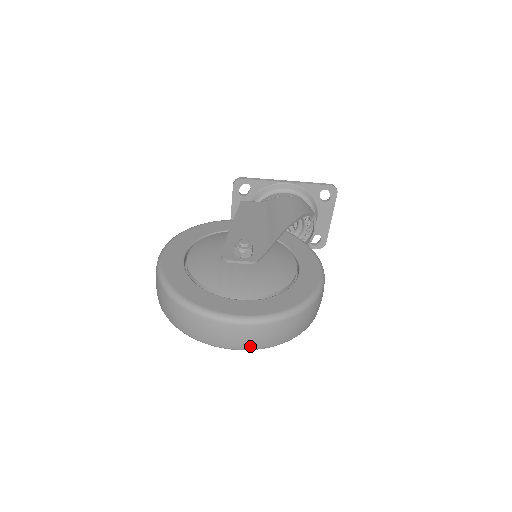
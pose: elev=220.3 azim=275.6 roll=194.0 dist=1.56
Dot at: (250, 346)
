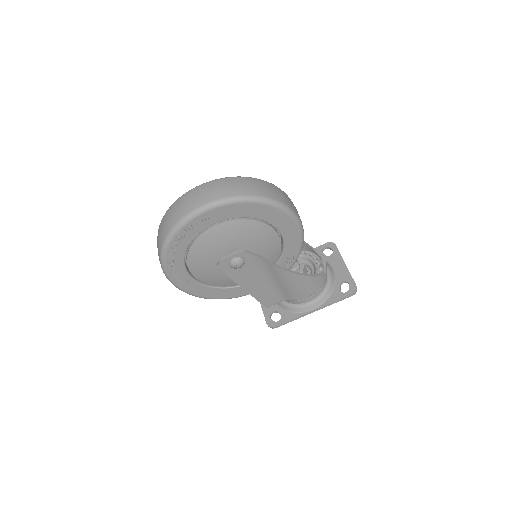
Dot at: (210, 199)
